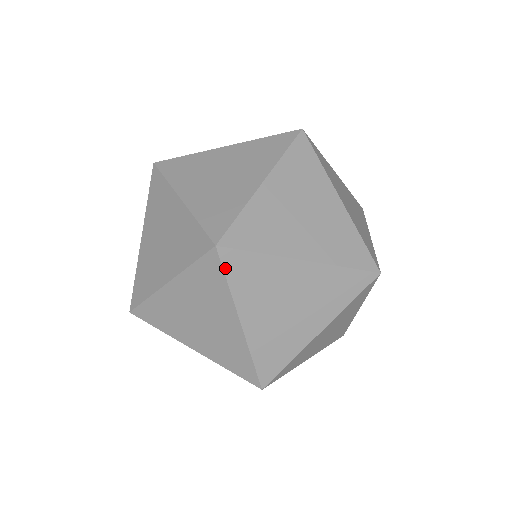
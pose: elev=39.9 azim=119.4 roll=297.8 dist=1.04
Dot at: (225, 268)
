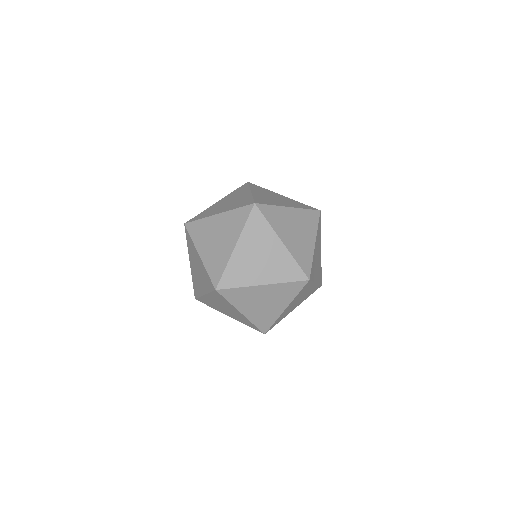
Dot at: (303, 288)
